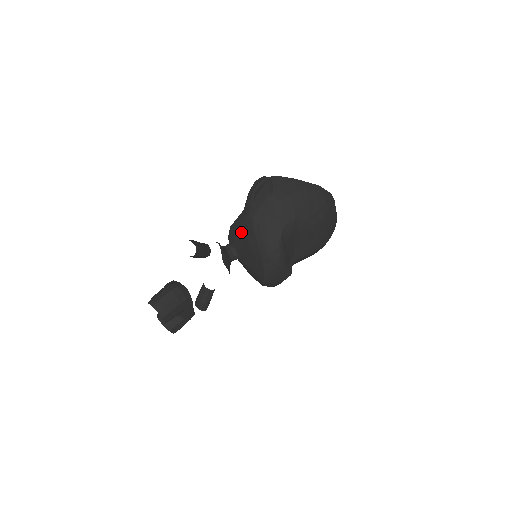
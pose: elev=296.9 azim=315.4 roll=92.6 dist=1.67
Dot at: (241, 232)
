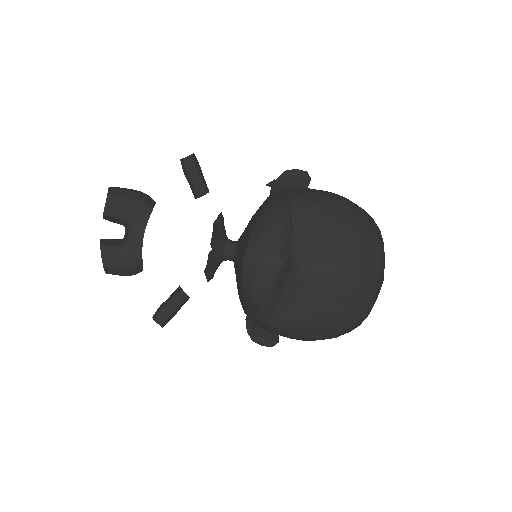
Dot at: occluded
